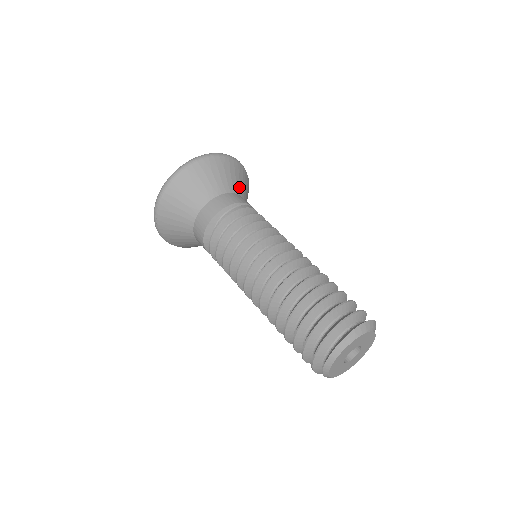
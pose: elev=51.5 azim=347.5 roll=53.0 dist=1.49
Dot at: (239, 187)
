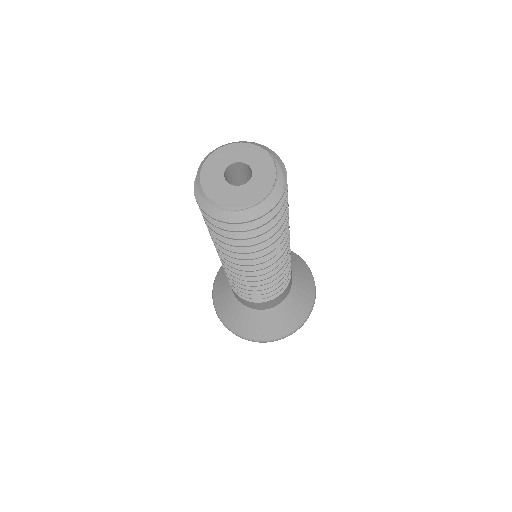
Dot at: (295, 271)
